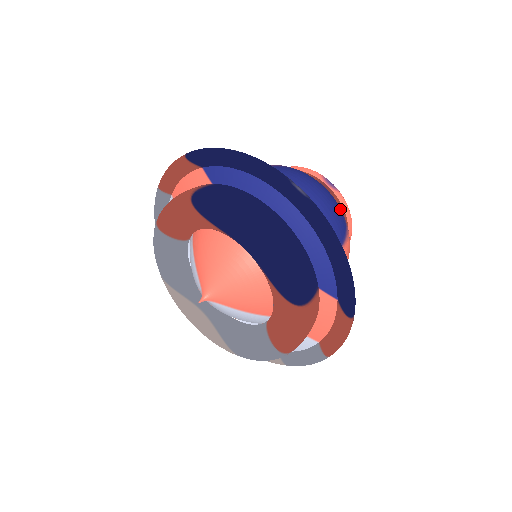
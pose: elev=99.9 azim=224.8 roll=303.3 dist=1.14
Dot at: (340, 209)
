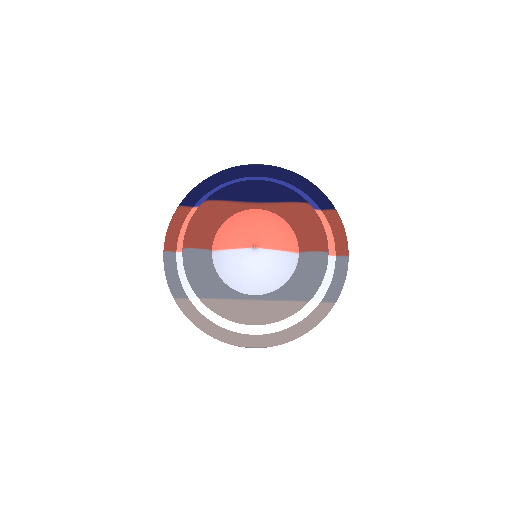
Dot at: occluded
